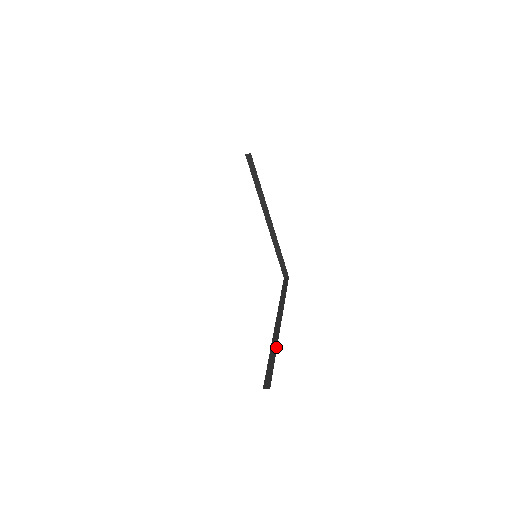
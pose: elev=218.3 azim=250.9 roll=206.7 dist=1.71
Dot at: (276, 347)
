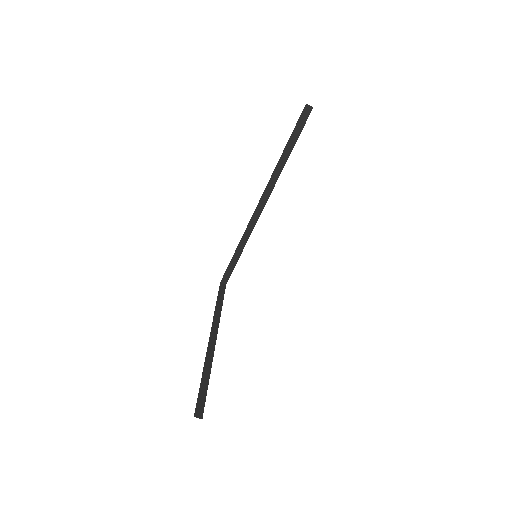
Dot at: occluded
